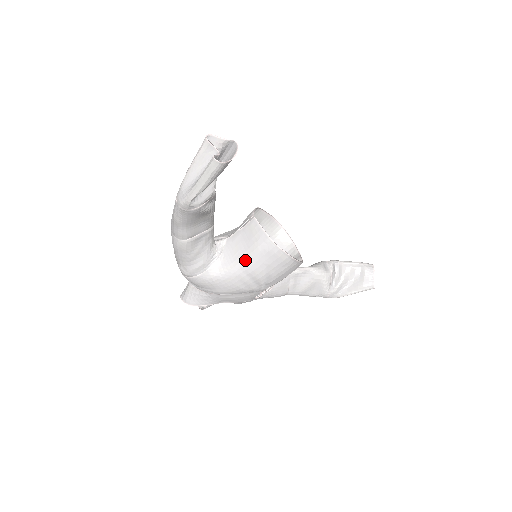
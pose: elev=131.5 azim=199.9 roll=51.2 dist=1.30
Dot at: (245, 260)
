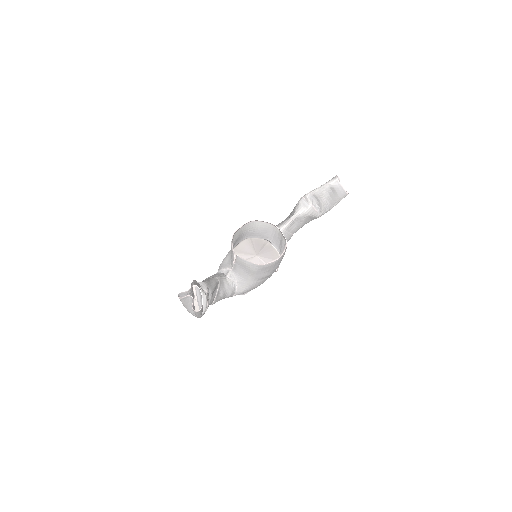
Dot at: (252, 277)
